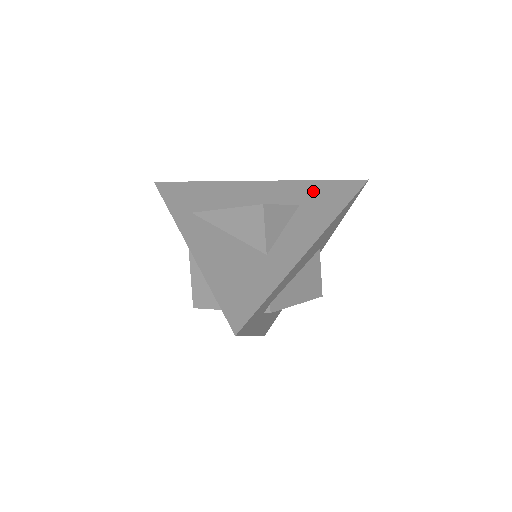
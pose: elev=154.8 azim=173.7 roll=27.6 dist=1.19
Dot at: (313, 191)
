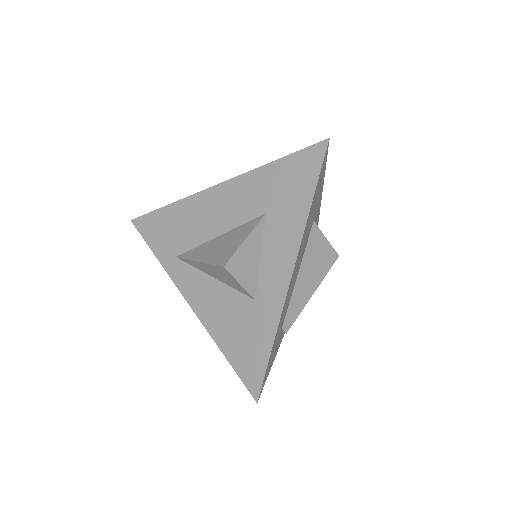
Dot at: (273, 184)
